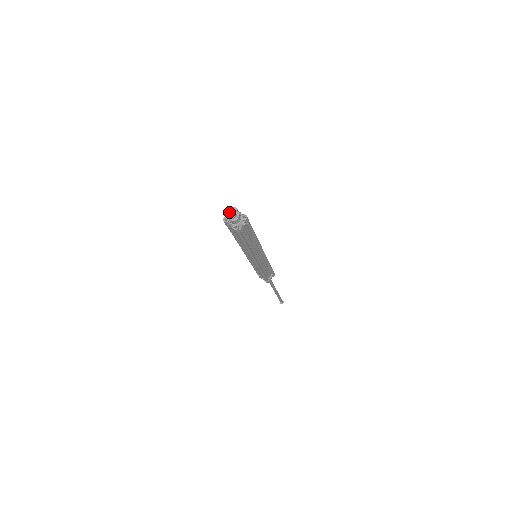
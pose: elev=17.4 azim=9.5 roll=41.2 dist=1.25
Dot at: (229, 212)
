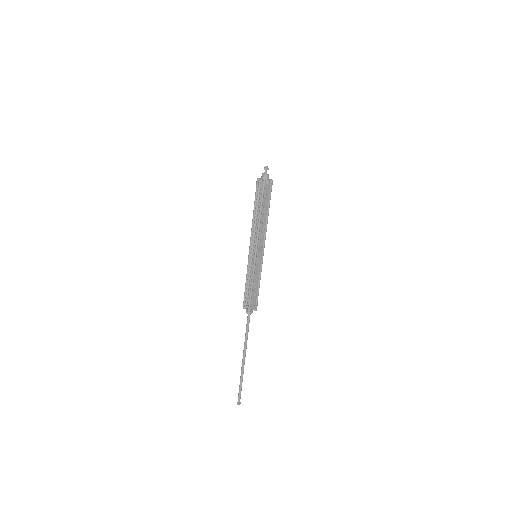
Dot at: (265, 166)
